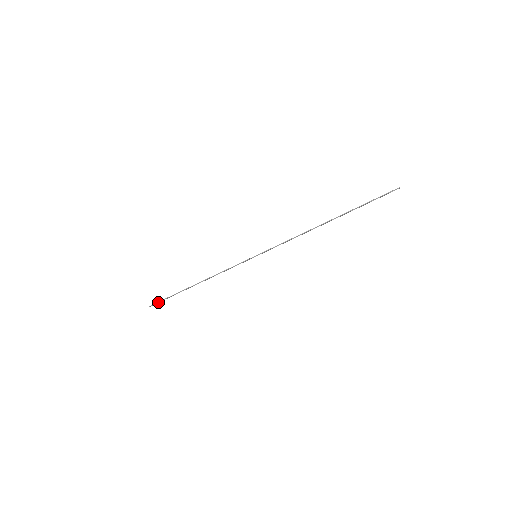
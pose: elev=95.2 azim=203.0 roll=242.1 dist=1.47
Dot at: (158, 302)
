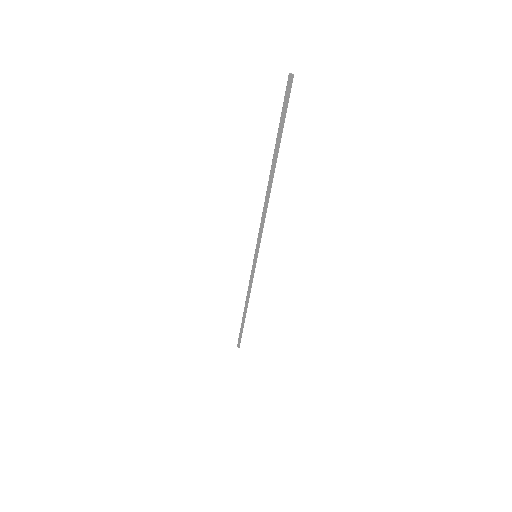
Dot at: (238, 339)
